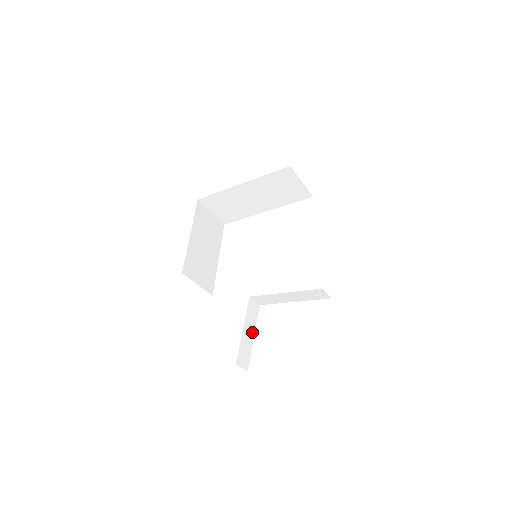
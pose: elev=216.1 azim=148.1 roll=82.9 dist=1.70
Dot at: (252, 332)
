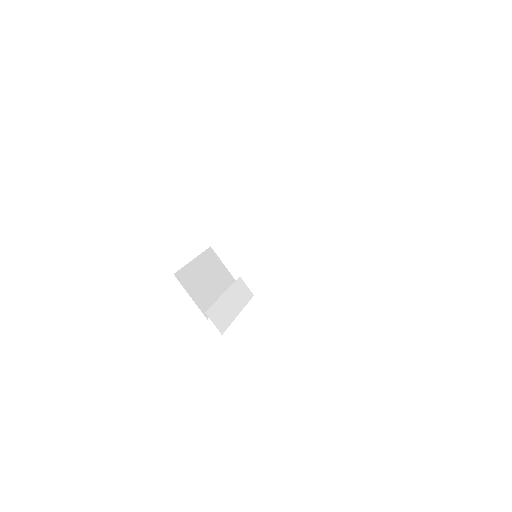
Dot at: (237, 307)
